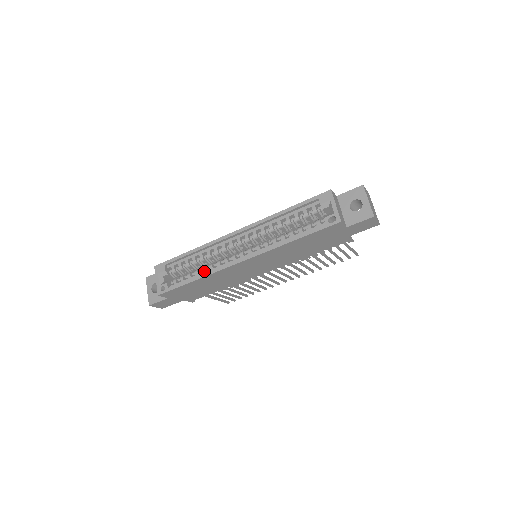
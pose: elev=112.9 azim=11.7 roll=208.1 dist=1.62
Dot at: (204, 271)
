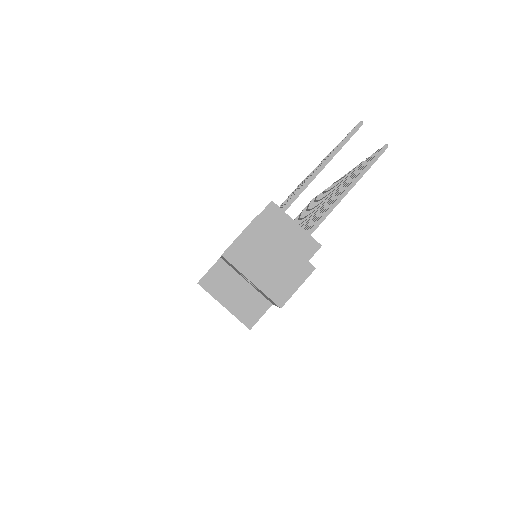
Dot at: occluded
